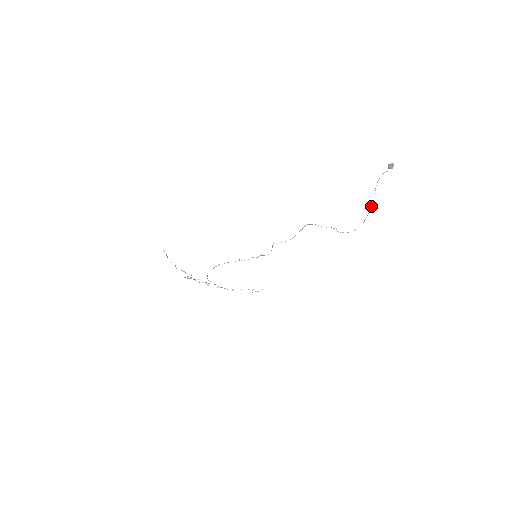
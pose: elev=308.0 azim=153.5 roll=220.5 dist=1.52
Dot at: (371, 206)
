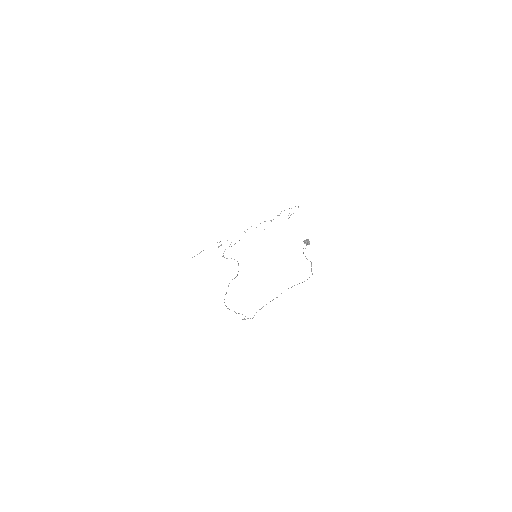
Dot at: (311, 265)
